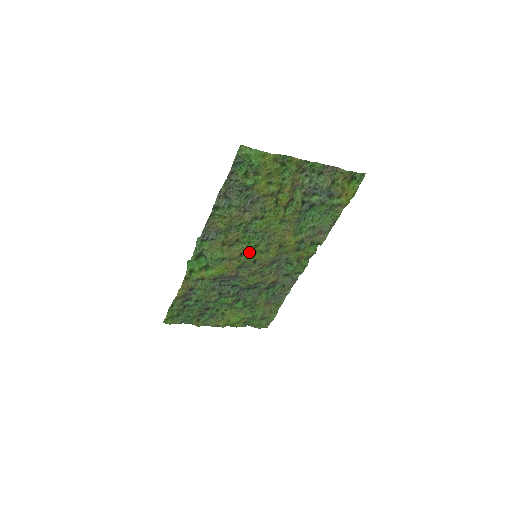
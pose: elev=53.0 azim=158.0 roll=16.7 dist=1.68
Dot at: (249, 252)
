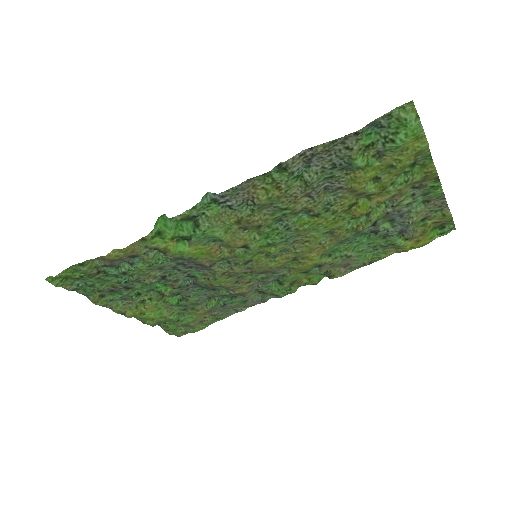
Dot at: (255, 248)
